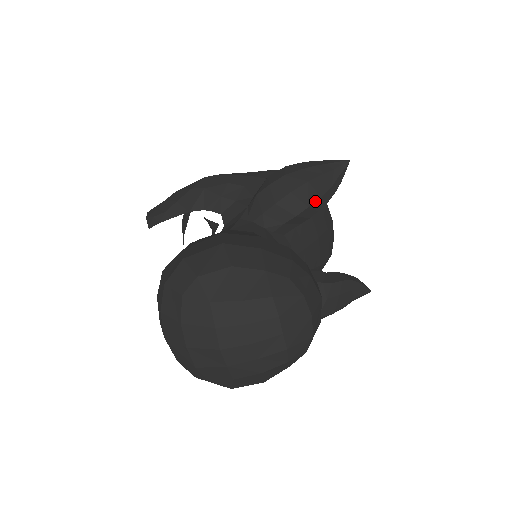
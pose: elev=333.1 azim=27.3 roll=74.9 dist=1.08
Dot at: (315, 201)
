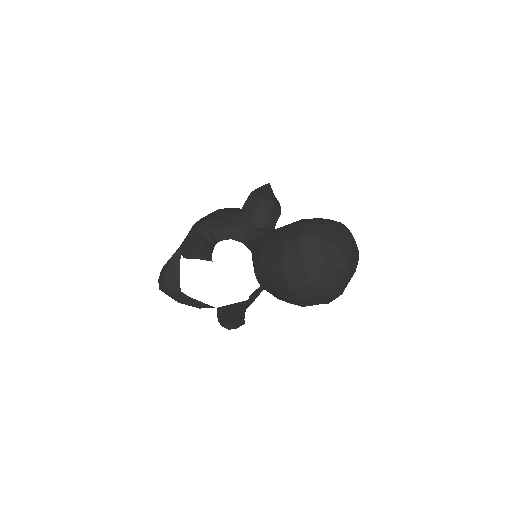
Dot at: occluded
